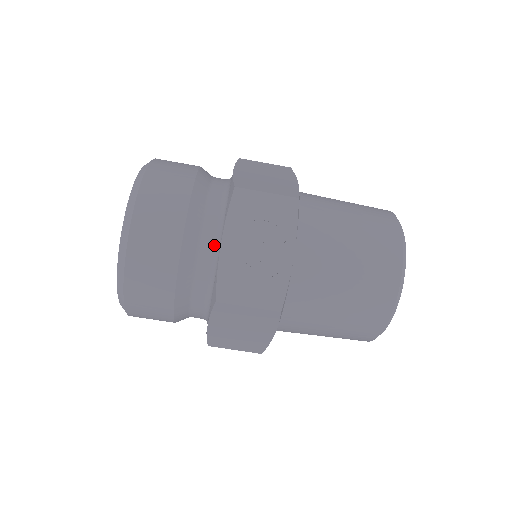
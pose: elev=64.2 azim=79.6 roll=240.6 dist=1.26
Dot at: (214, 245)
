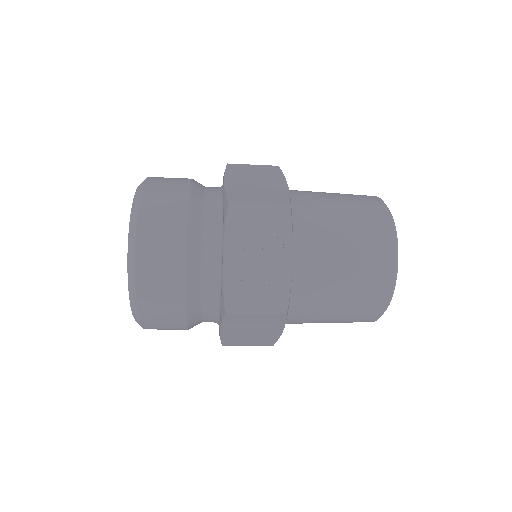
Dot at: (216, 259)
